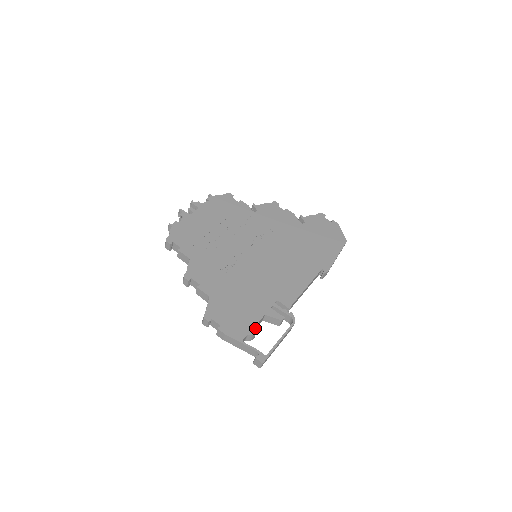
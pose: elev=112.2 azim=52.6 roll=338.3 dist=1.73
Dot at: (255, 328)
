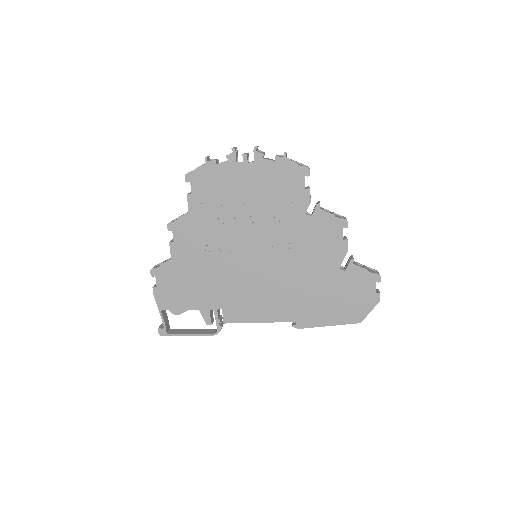
Dot at: (180, 311)
